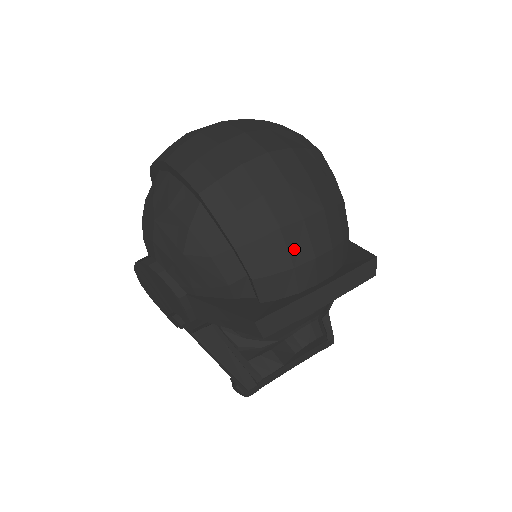
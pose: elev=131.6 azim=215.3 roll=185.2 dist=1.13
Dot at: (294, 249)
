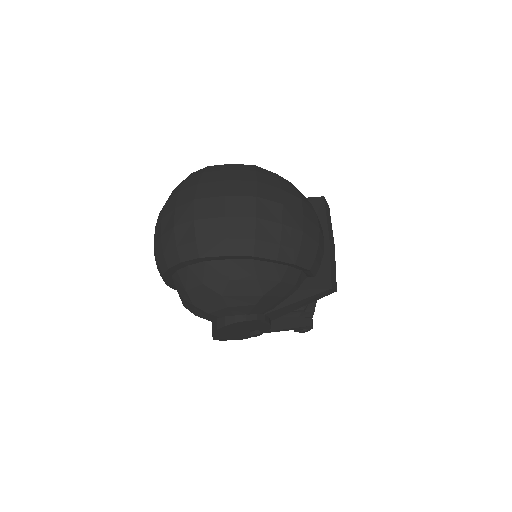
Dot at: (312, 235)
